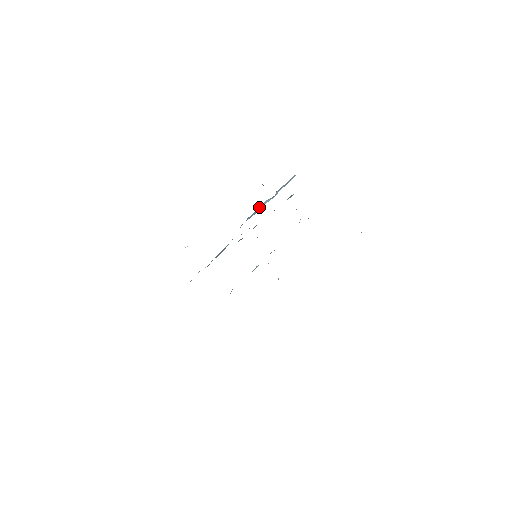
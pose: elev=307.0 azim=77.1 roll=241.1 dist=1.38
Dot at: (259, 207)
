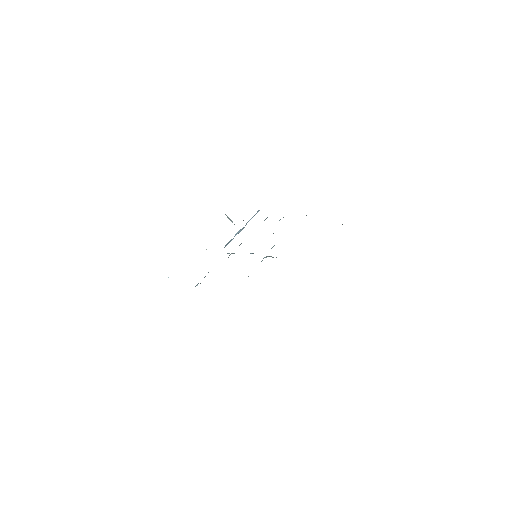
Dot at: (234, 236)
